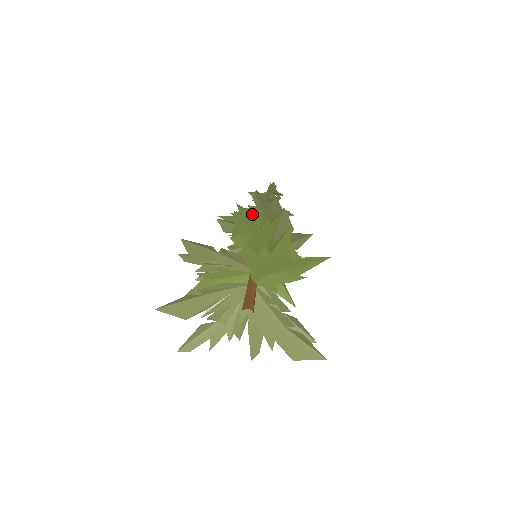
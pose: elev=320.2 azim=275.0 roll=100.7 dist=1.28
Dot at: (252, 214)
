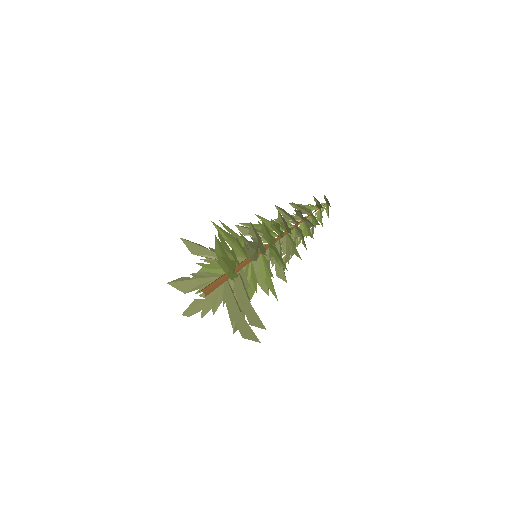
Dot at: (274, 222)
